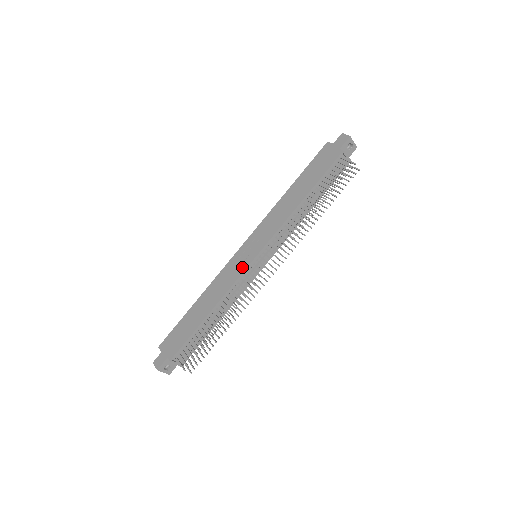
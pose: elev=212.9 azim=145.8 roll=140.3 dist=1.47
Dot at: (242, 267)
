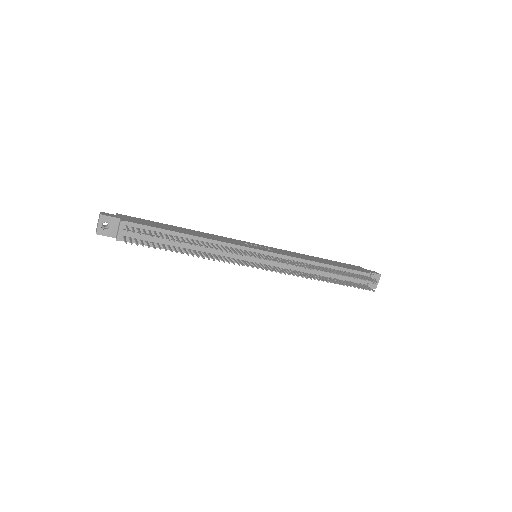
Dot at: (244, 245)
